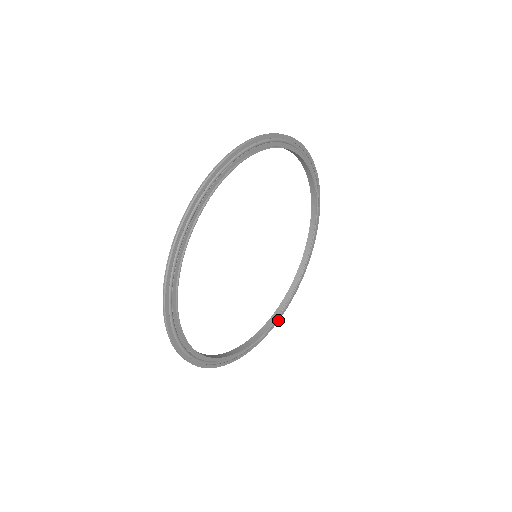
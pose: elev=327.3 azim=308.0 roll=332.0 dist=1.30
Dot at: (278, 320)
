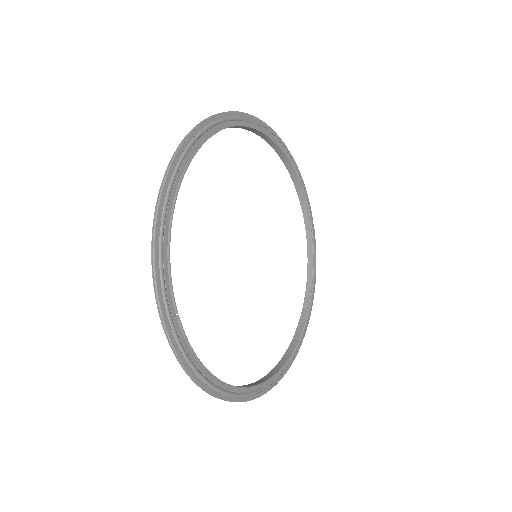
Dot at: (275, 384)
